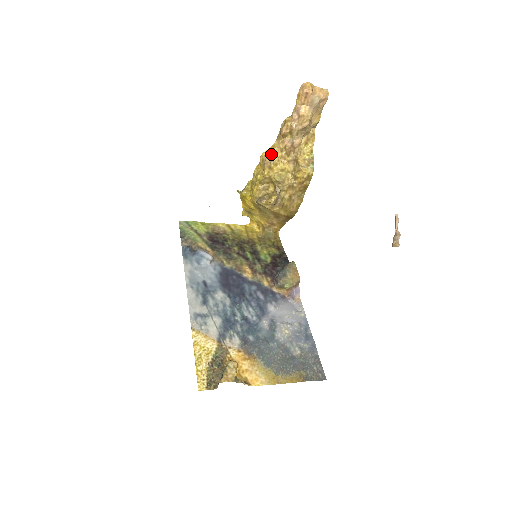
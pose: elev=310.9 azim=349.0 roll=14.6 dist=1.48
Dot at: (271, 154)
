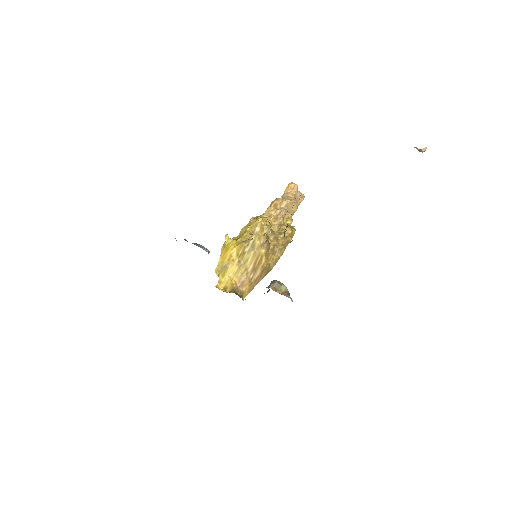
Dot at: (261, 216)
